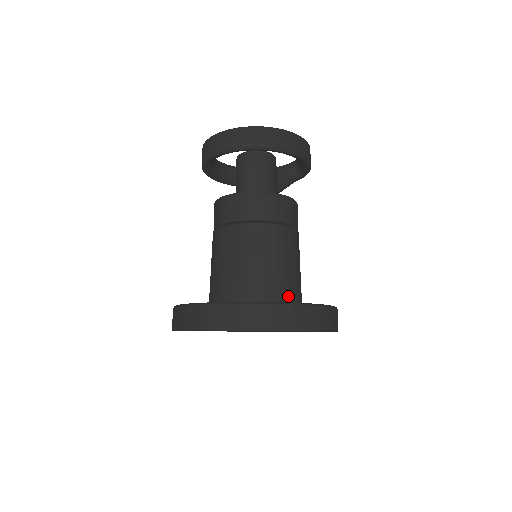
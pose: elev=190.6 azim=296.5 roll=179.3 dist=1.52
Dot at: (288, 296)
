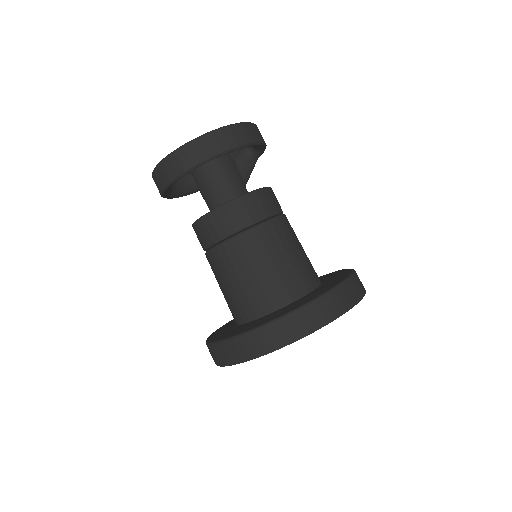
Dot at: (306, 285)
